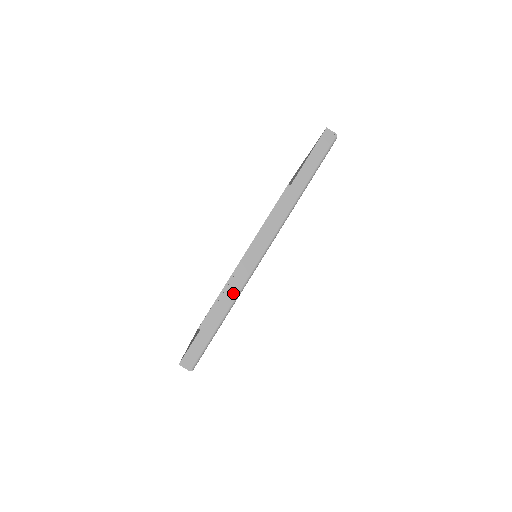
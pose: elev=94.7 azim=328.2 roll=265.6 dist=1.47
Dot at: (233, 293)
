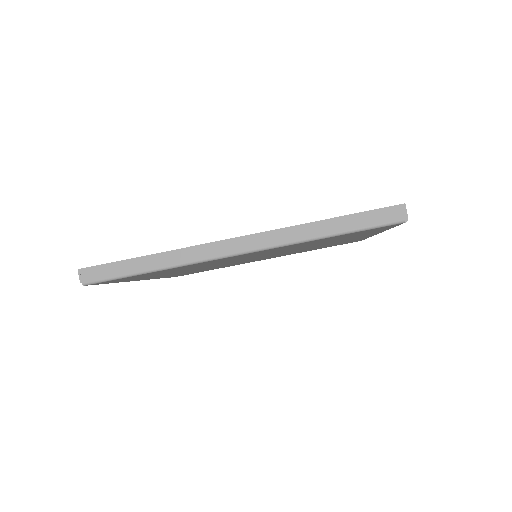
Dot at: (176, 259)
